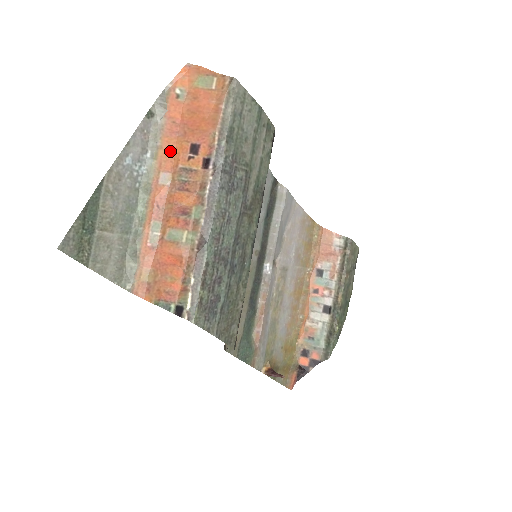
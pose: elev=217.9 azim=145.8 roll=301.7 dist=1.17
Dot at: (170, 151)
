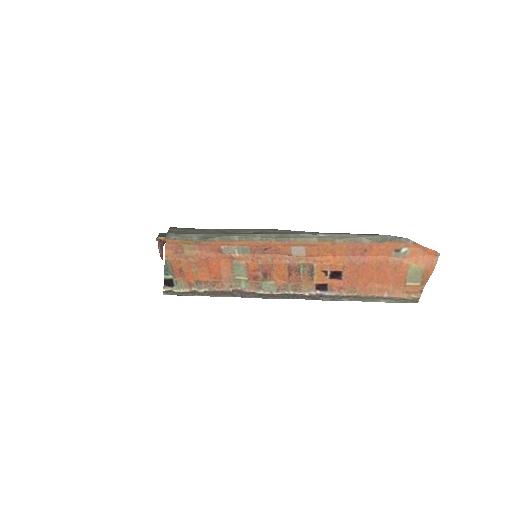
Dot at: (331, 252)
